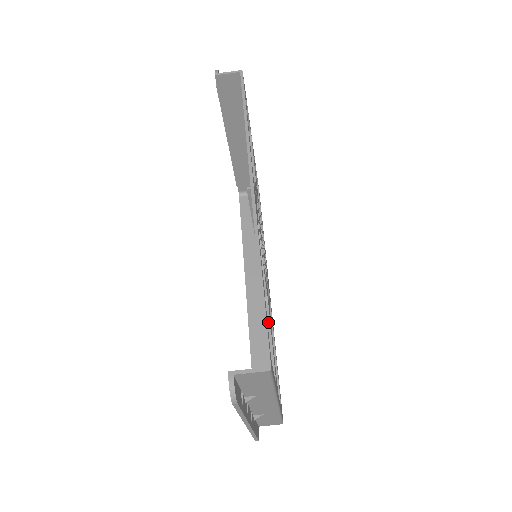
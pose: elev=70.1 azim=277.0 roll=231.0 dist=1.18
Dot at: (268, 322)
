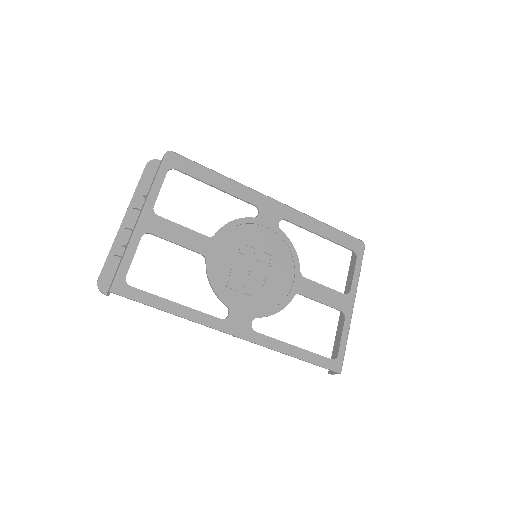
Dot at: occluded
